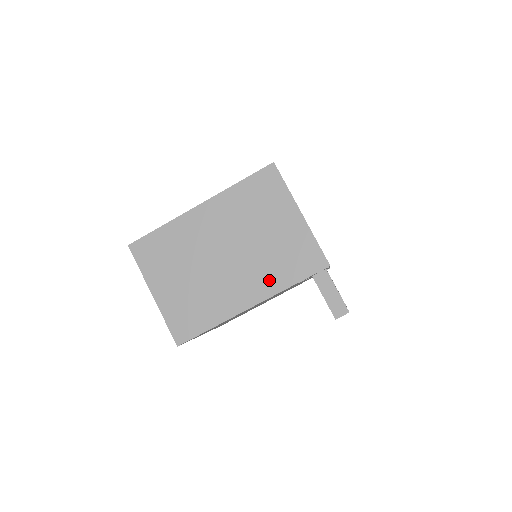
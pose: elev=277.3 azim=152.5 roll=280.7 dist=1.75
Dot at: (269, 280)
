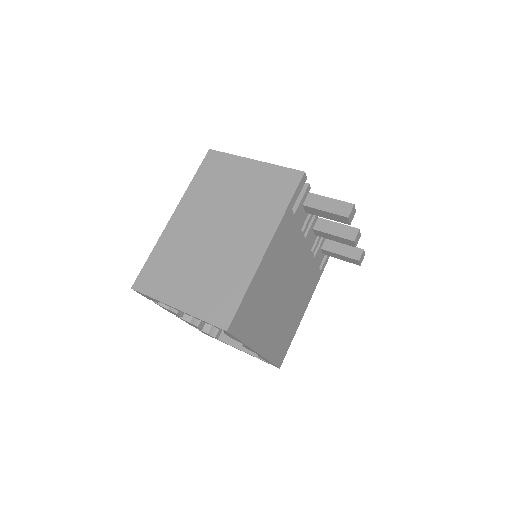
Dot at: (266, 218)
